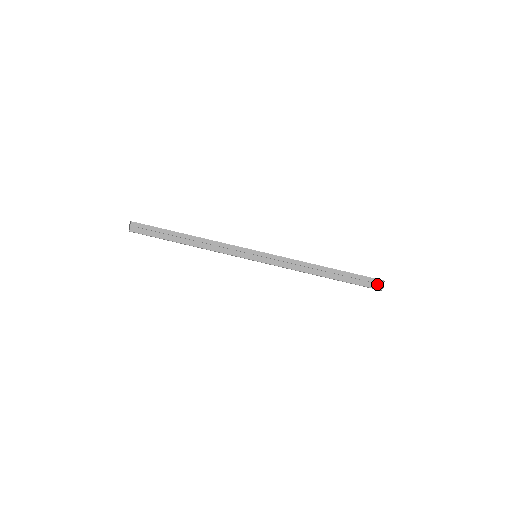
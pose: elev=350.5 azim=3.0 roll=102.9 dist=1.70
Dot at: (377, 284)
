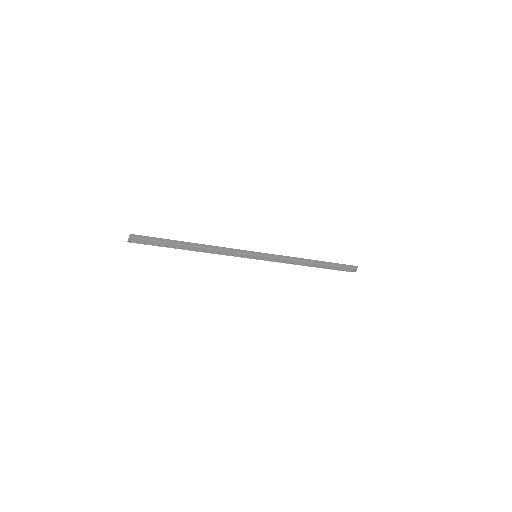
Dot at: (351, 269)
